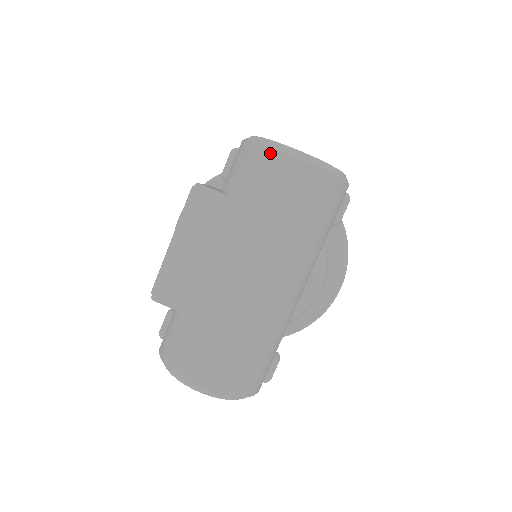
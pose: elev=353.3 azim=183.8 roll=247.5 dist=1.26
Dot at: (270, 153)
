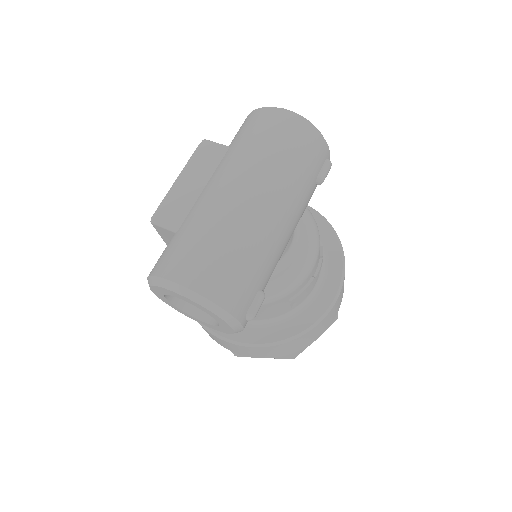
Dot at: (262, 110)
